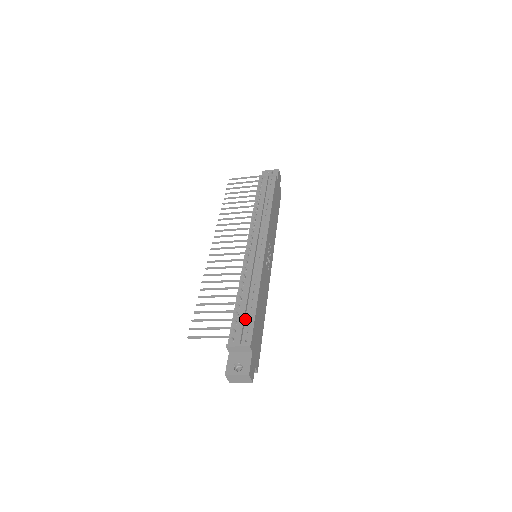
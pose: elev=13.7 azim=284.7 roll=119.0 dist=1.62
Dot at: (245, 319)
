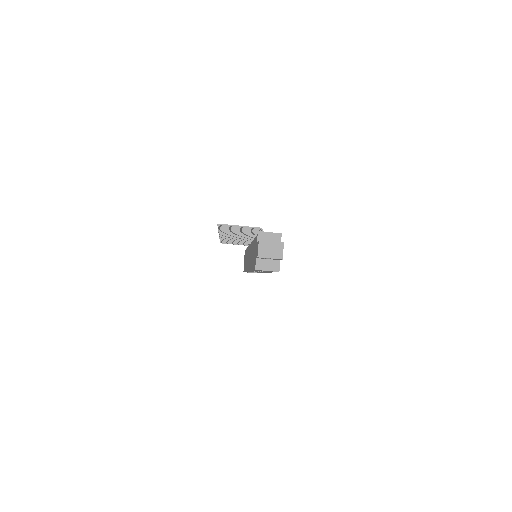
Dot at: occluded
